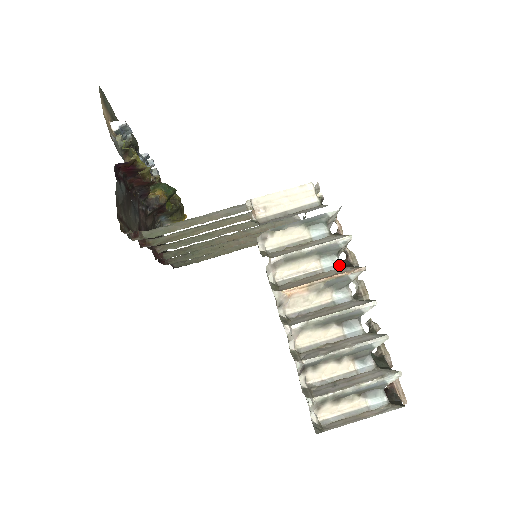
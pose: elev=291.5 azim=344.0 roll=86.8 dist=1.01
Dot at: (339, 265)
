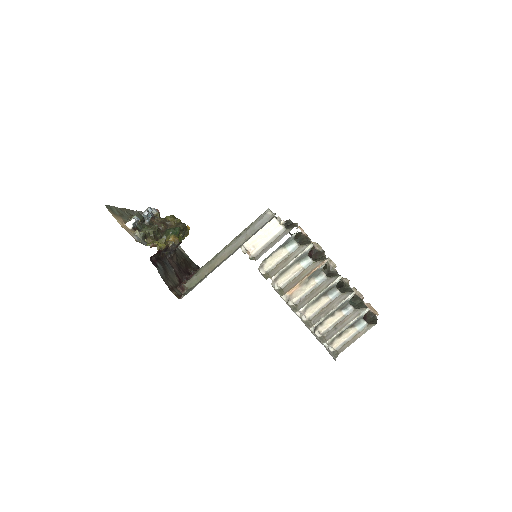
Dot at: (312, 261)
